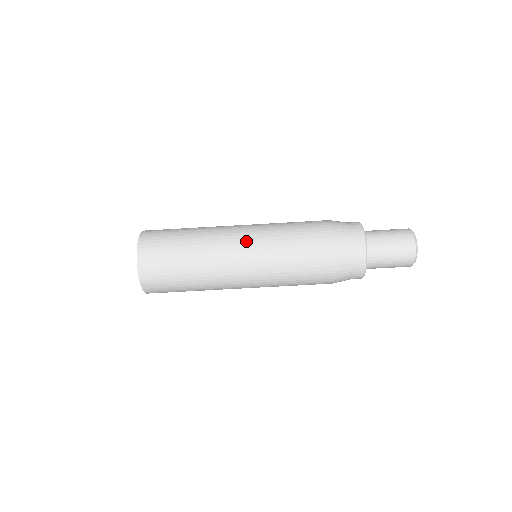
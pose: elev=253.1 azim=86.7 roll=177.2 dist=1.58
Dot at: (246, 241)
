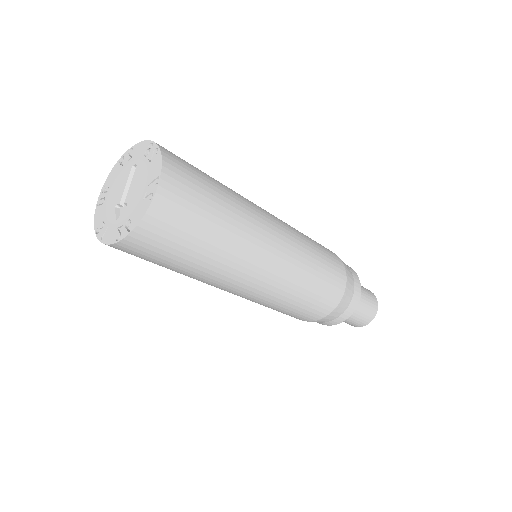
Dot at: (283, 230)
